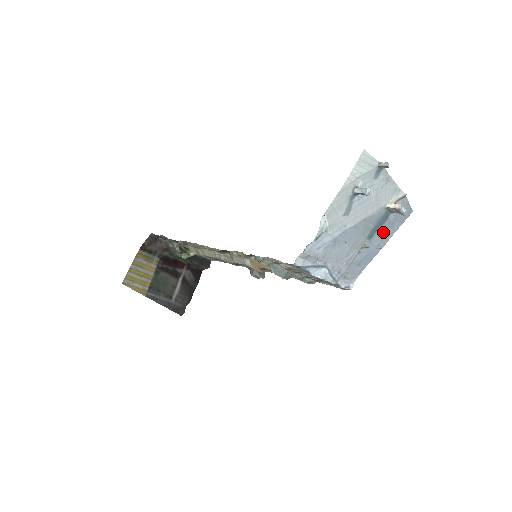
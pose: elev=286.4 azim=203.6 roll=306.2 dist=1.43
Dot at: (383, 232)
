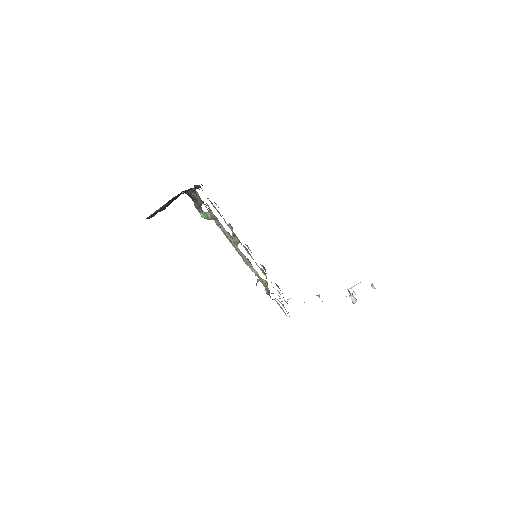
Dot at: occluded
